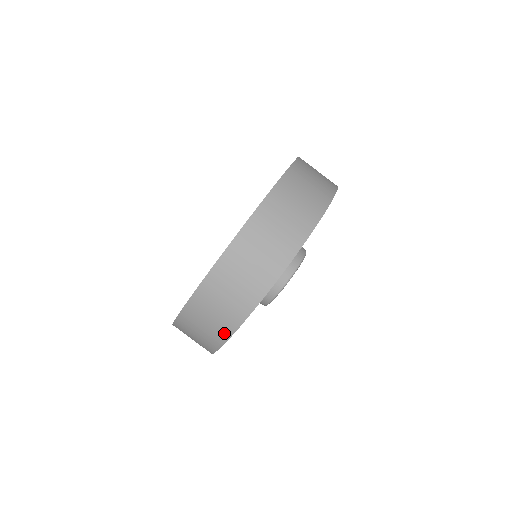
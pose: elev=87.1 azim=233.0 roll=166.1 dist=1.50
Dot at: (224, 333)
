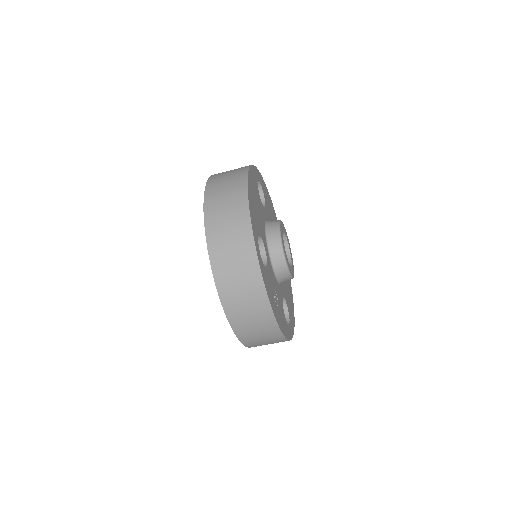
Dot at: occluded
